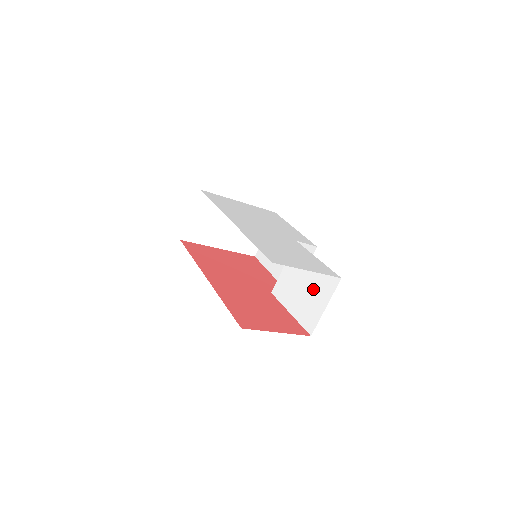
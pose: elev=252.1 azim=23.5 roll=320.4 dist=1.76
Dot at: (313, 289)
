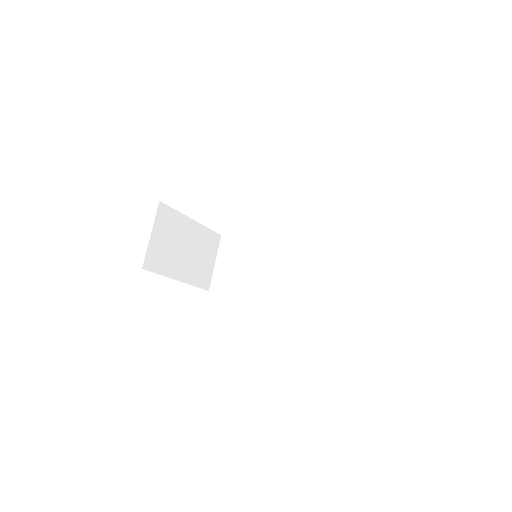
Dot at: (340, 265)
